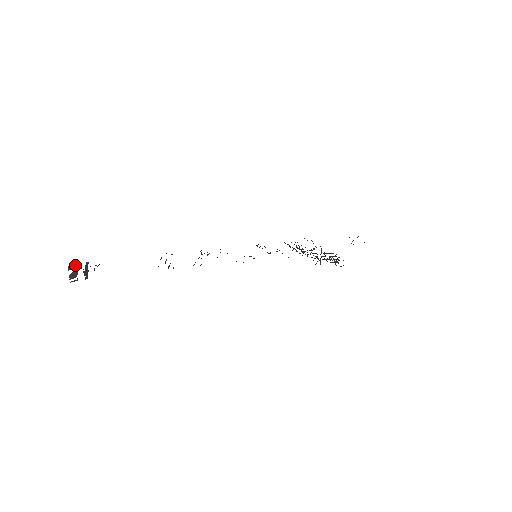
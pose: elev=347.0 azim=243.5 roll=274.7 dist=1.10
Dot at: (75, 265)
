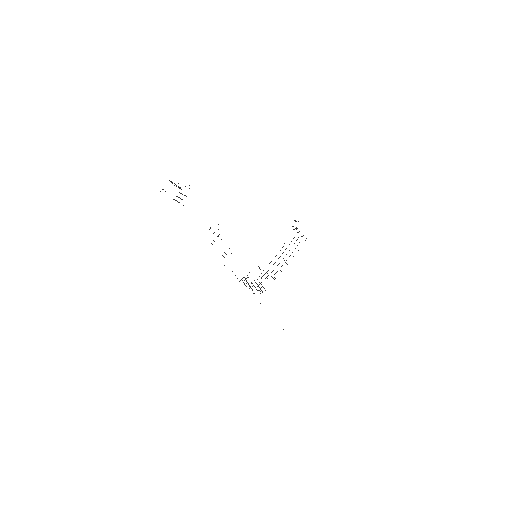
Dot at: occluded
